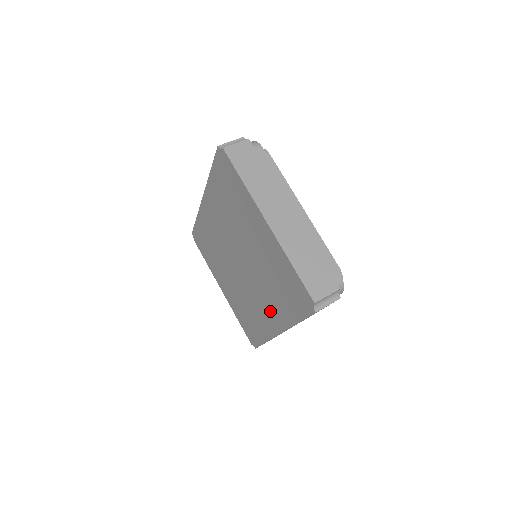
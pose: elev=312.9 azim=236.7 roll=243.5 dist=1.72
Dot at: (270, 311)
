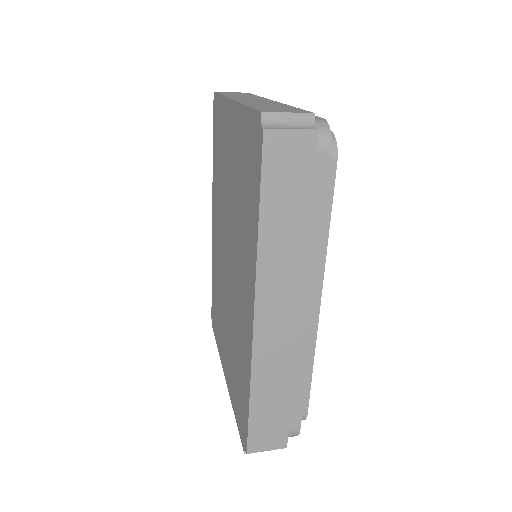
Dot at: (245, 281)
